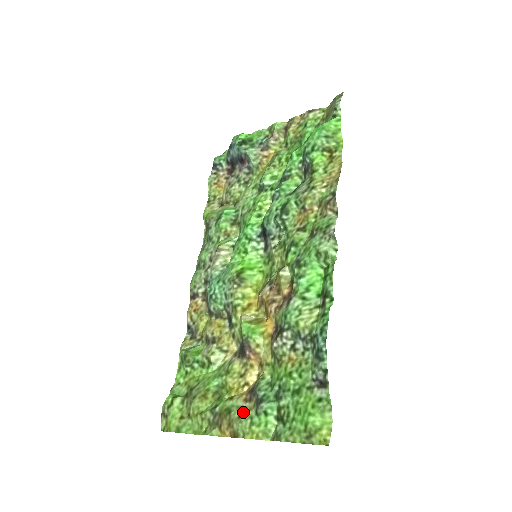
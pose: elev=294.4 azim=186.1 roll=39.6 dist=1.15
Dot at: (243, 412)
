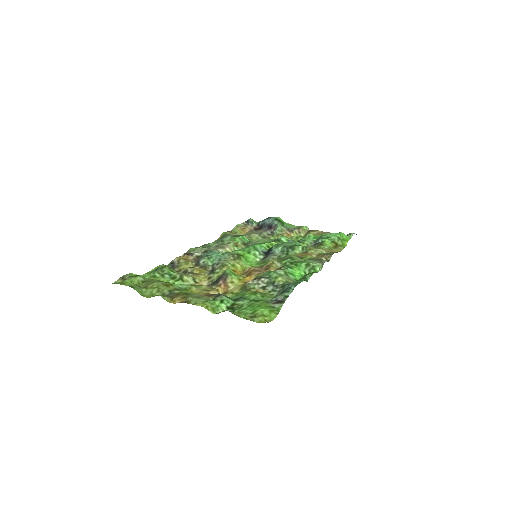
Dot at: (201, 297)
